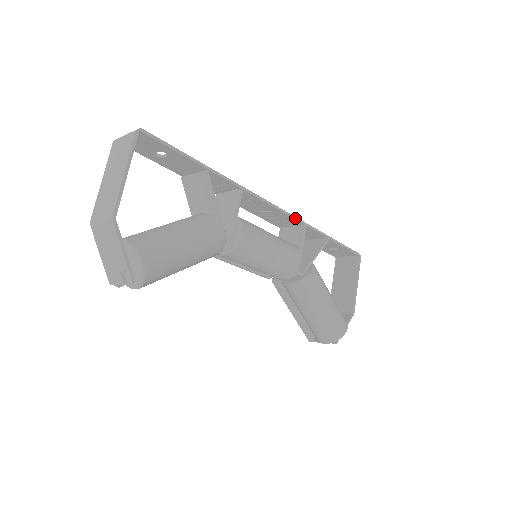
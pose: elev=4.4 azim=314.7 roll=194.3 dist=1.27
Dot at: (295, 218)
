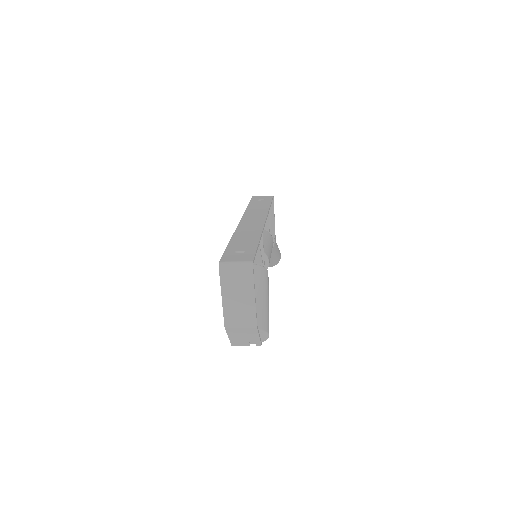
Dot at: (267, 216)
